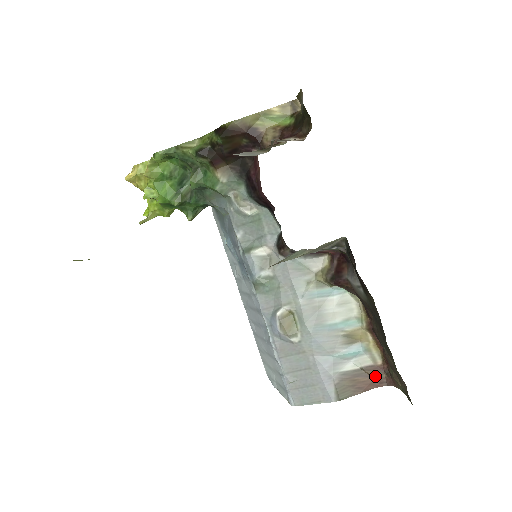
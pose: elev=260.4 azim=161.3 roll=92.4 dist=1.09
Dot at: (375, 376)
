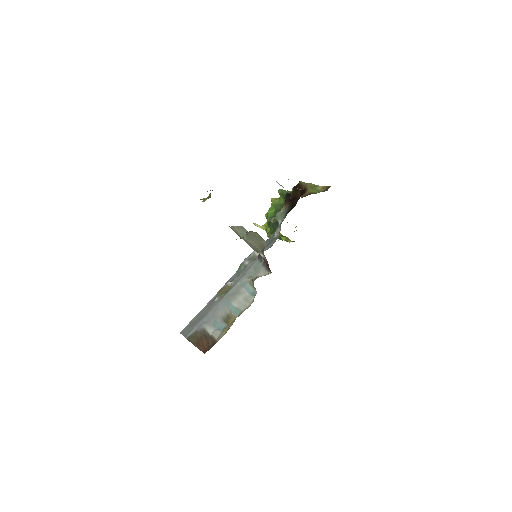
Dot at: (209, 346)
